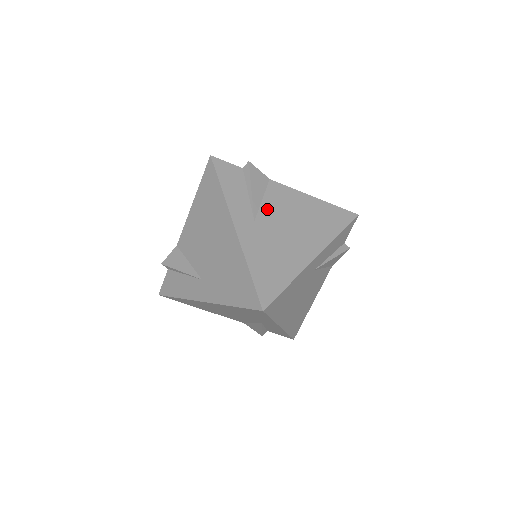
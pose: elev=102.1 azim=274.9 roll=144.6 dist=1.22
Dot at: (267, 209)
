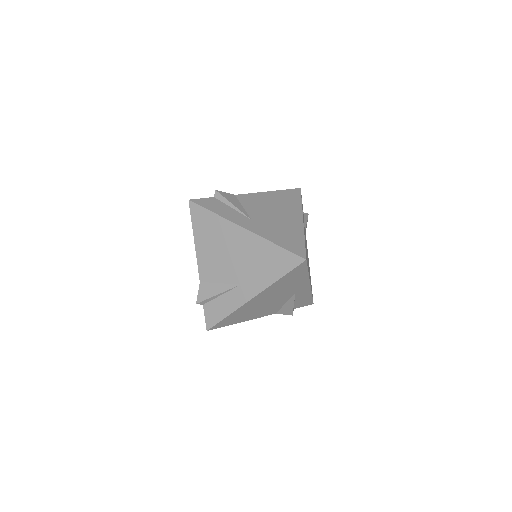
Dot at: (251, 210)
